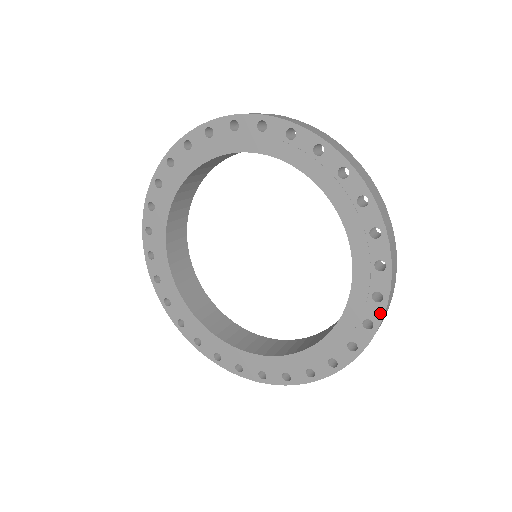
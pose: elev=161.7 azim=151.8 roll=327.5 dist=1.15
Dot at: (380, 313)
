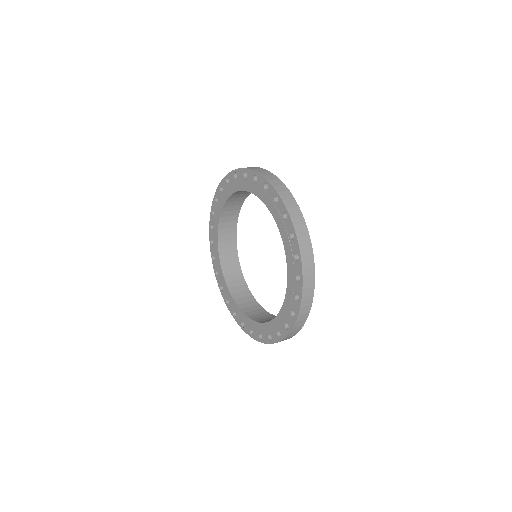
Dot at: (297, 245)
